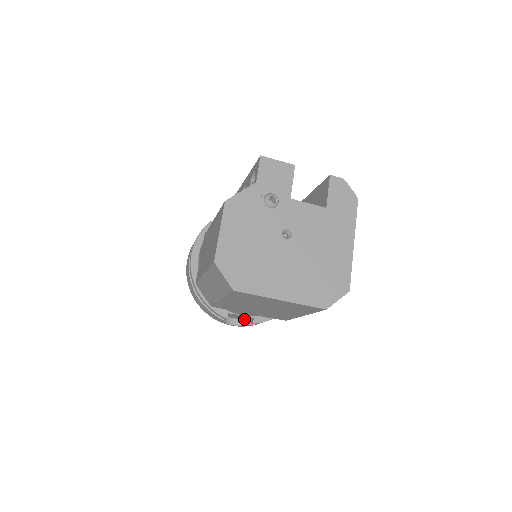
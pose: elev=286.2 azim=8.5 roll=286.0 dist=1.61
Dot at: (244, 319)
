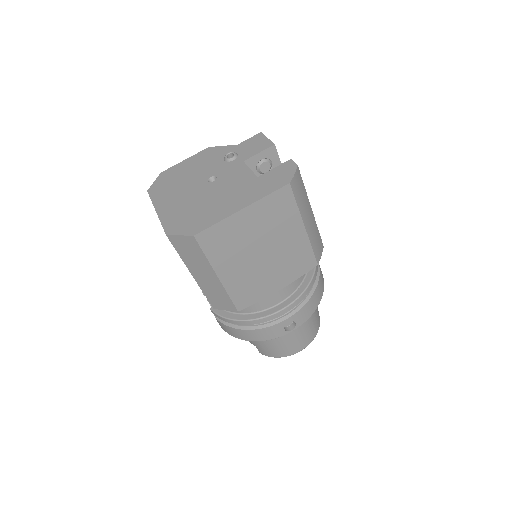
Dot at: occluded
